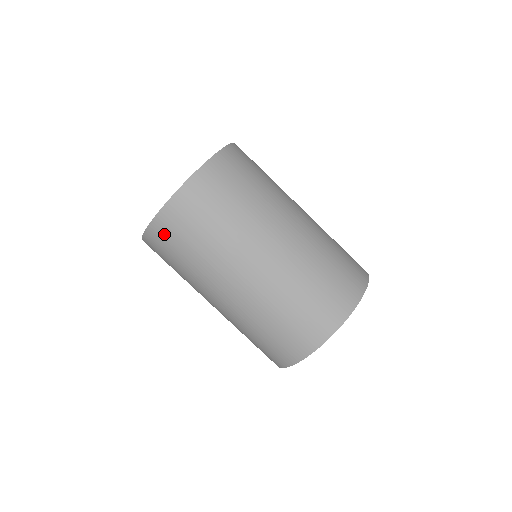
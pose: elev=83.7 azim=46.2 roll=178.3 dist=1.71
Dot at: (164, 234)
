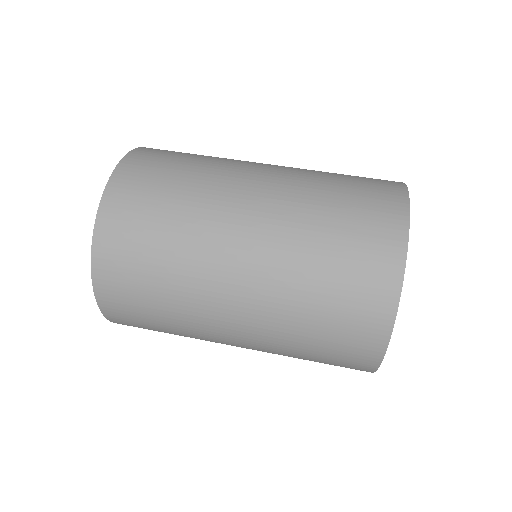
Dot at: (120, 224)
